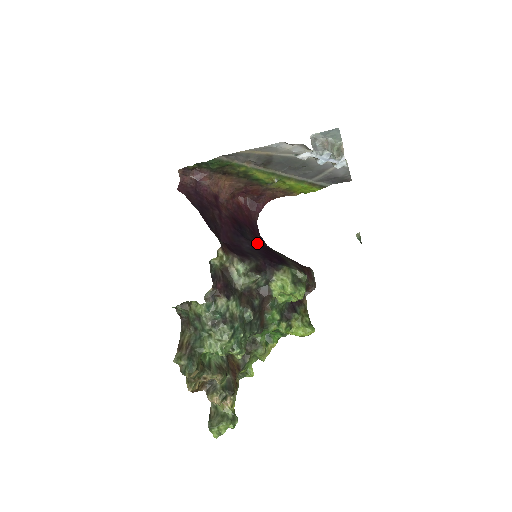
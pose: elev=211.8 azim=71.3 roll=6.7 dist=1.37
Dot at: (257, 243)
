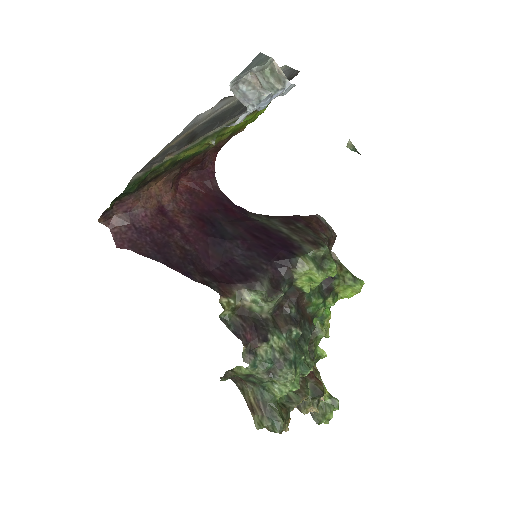
Dot at: (244, 233)
